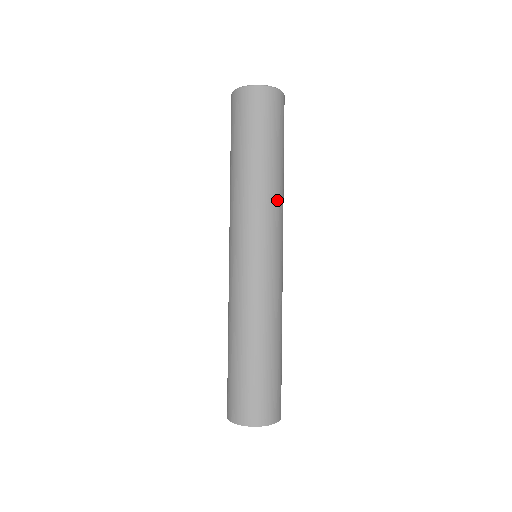
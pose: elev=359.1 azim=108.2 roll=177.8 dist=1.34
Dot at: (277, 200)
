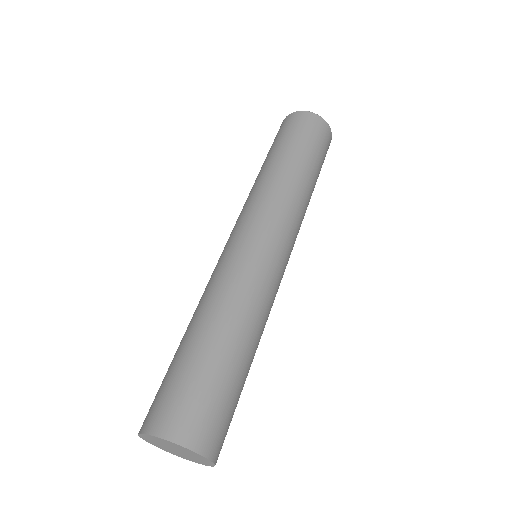
Dot at: (300, 204)
